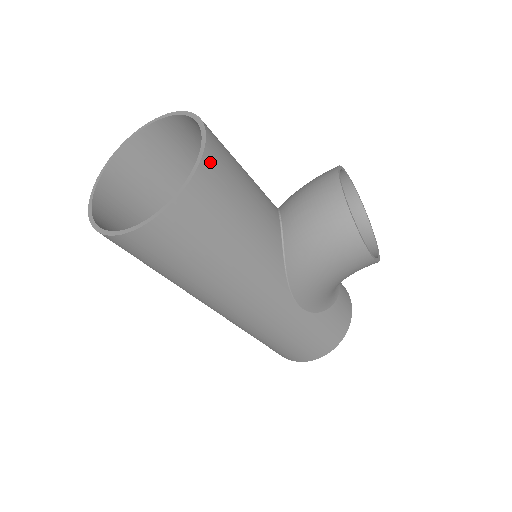
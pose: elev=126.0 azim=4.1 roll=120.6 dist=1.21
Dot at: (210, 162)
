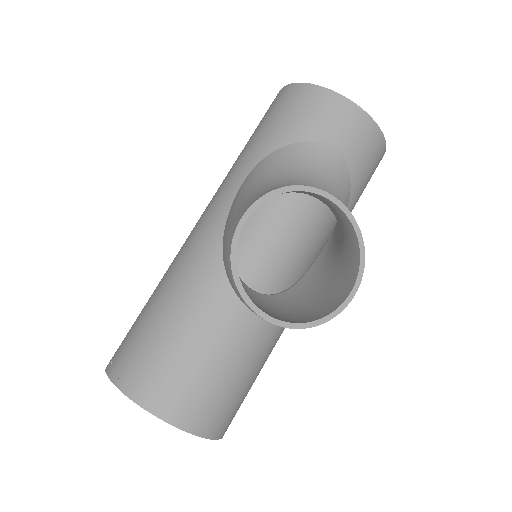
Dot at: (197, 423)
